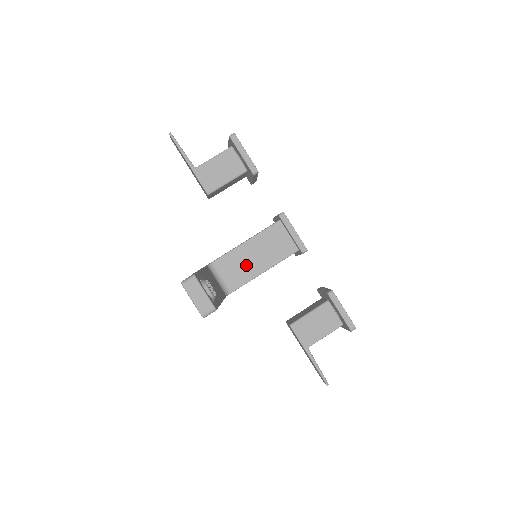
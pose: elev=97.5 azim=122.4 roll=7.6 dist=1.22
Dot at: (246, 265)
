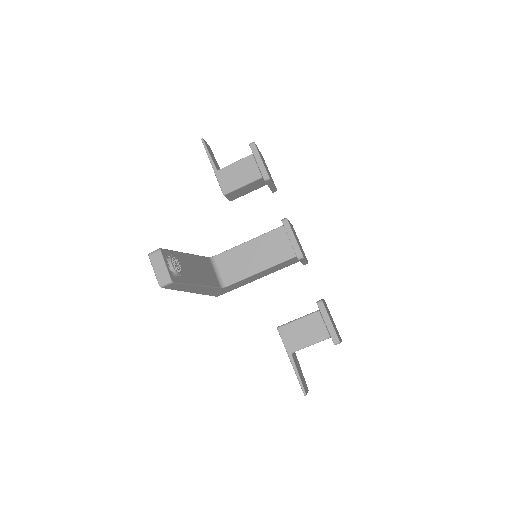
Dot at: (245, 263)
